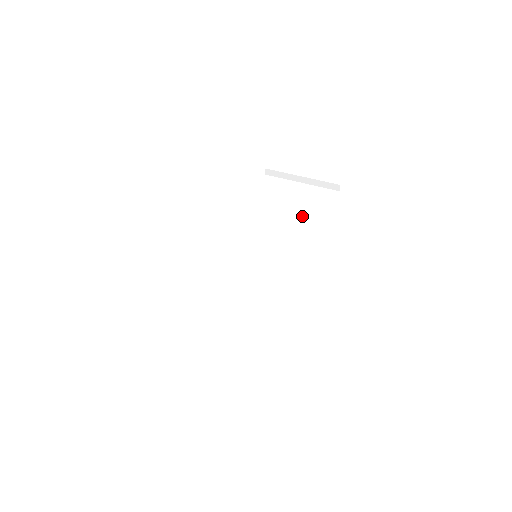
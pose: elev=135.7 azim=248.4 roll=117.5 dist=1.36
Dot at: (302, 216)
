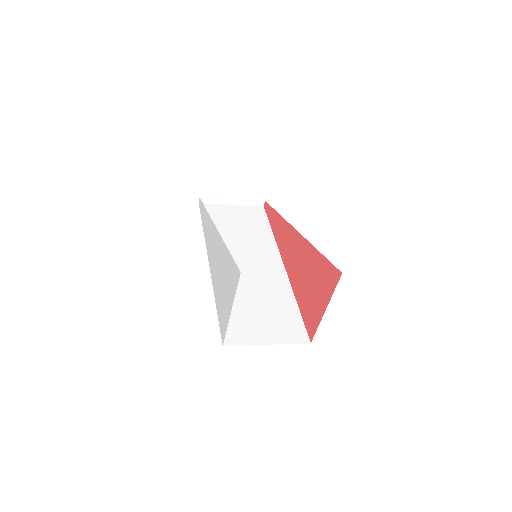
Dot at: (250, 228)
